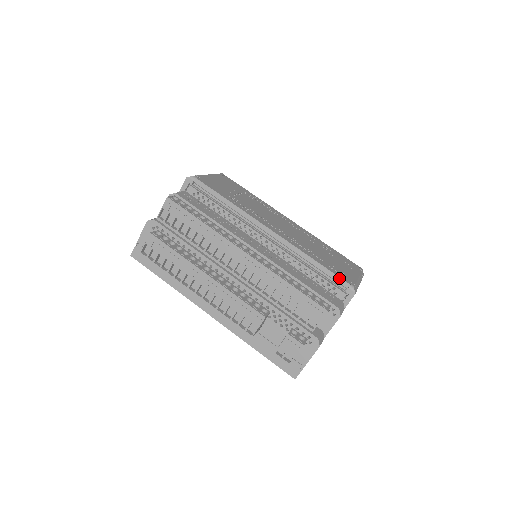
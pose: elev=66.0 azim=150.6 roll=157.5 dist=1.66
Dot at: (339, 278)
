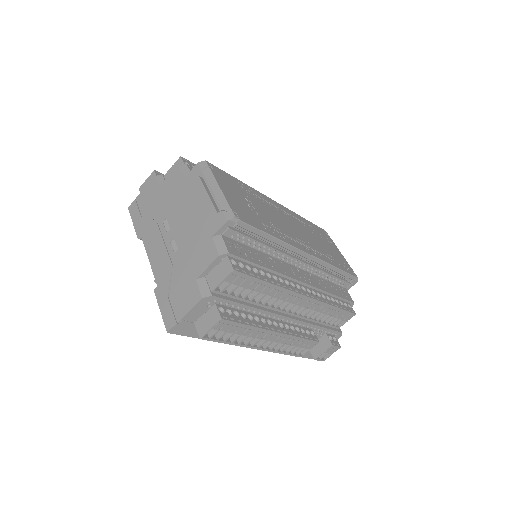
Dot at: (351, 275)
